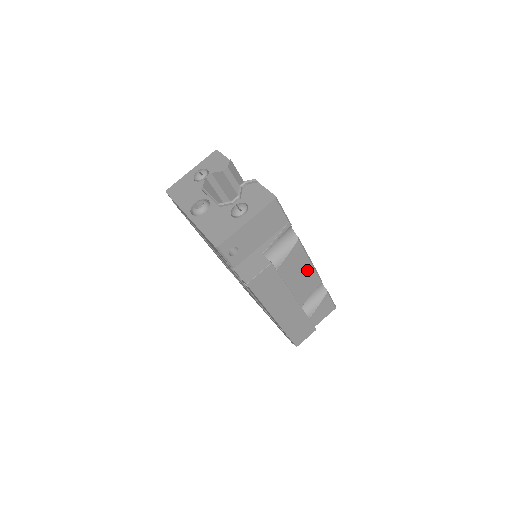
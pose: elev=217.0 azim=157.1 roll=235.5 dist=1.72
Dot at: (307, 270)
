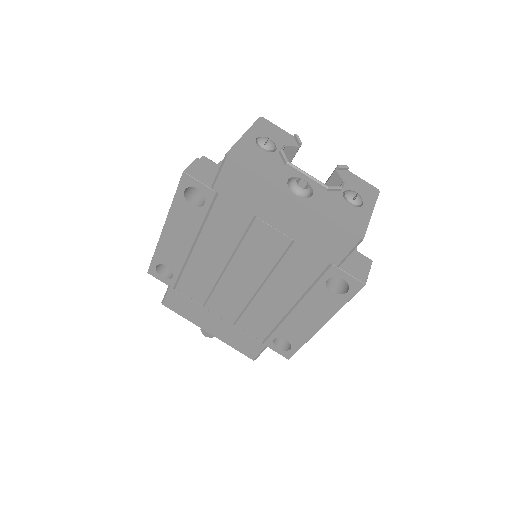
Dot at: occluded
